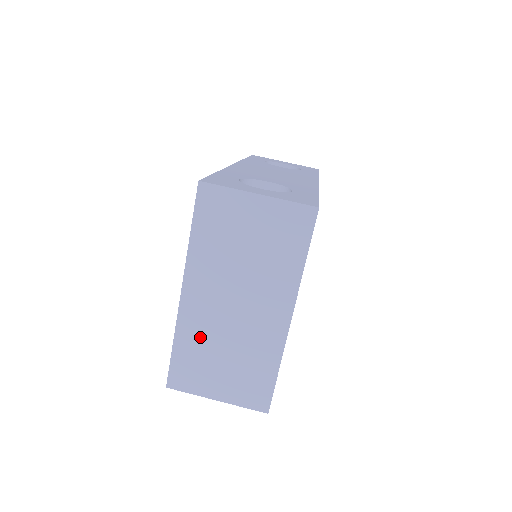
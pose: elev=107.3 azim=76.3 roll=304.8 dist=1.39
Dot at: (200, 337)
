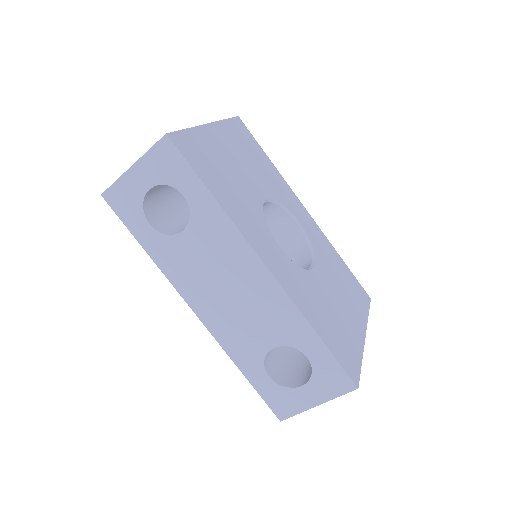
Dot at: occluded
